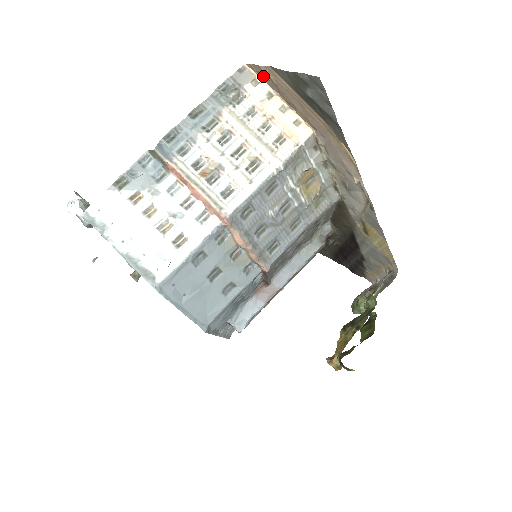
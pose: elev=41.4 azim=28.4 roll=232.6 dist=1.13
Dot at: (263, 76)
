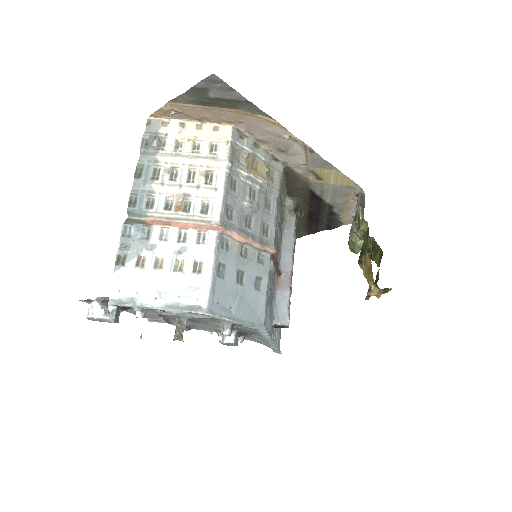
Dot at: (168, 115)
